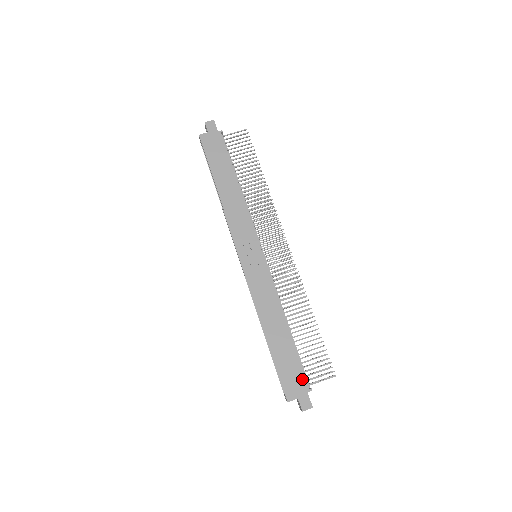
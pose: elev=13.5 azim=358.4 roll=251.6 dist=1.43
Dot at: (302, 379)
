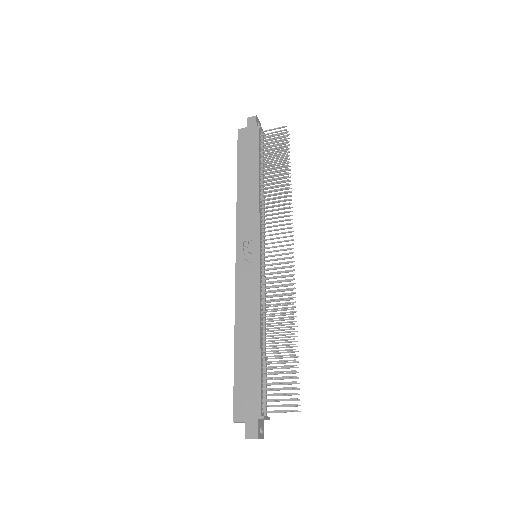
Dot at: (257, 401)
